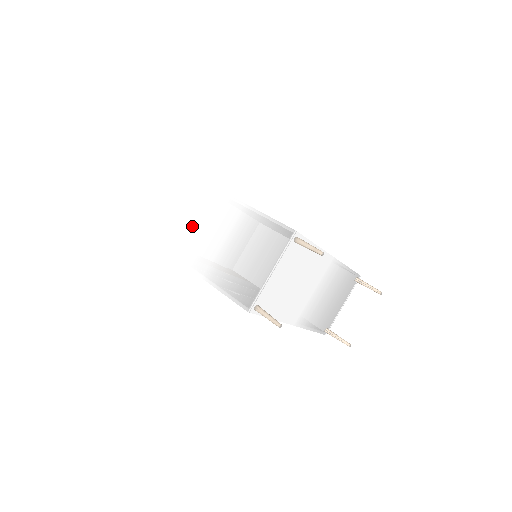
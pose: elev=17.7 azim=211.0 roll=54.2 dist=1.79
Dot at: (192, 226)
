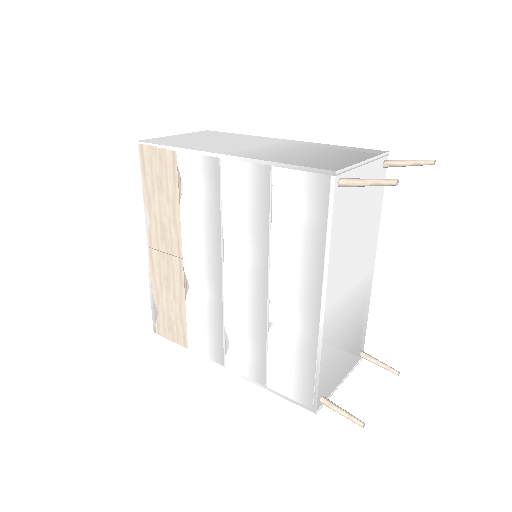
Dot at: (228, 143)
